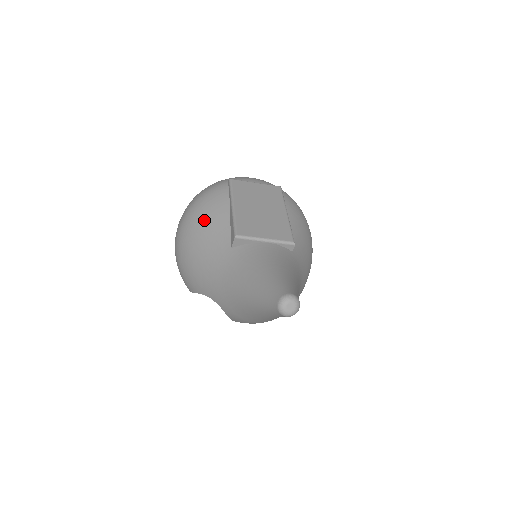
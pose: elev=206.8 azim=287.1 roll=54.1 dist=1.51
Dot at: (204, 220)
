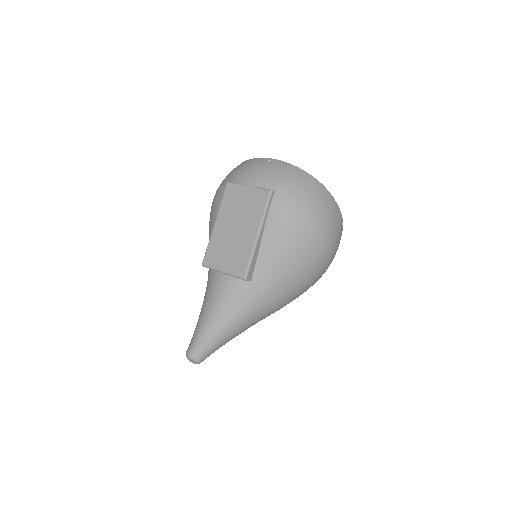
Dot at: (210, 224)
